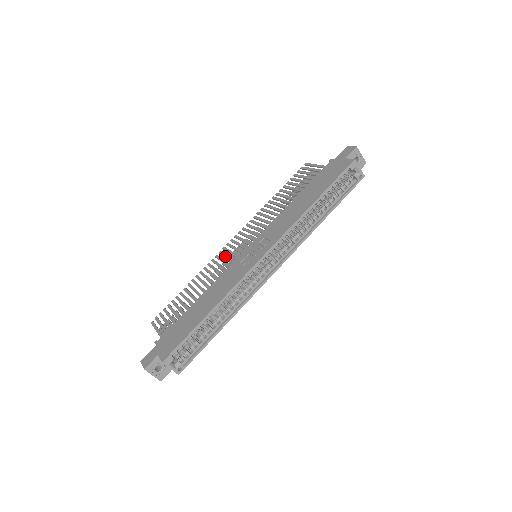
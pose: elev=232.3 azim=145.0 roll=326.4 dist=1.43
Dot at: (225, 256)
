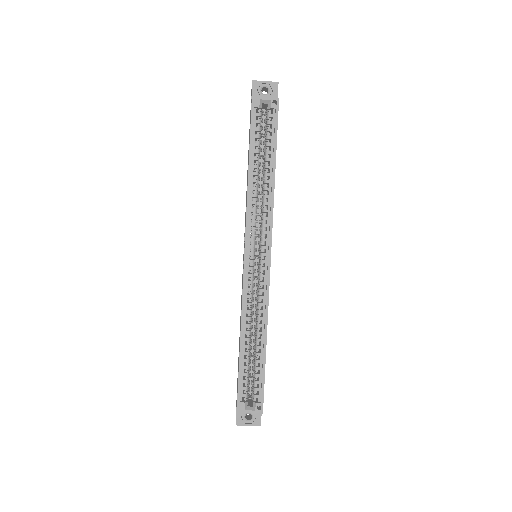
Dot at: occluded
